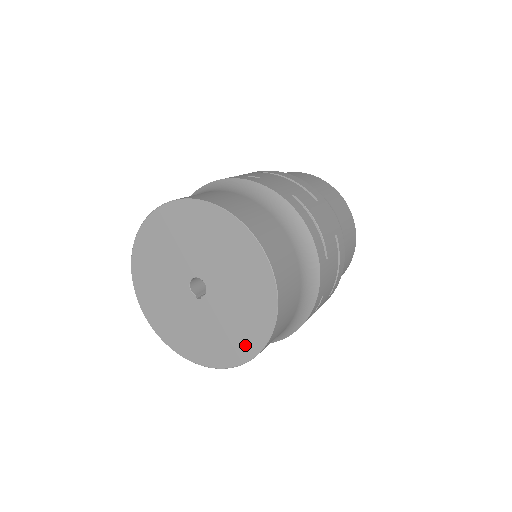
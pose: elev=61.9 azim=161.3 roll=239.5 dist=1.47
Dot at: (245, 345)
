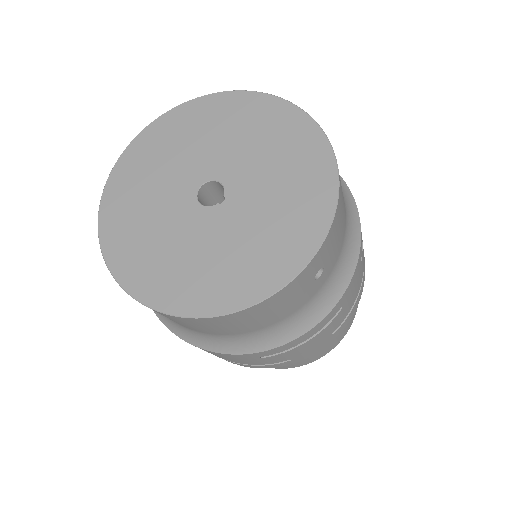
Dot at: (314, 167)
